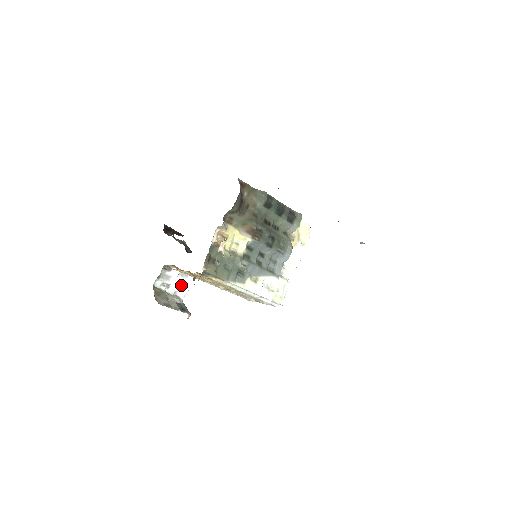
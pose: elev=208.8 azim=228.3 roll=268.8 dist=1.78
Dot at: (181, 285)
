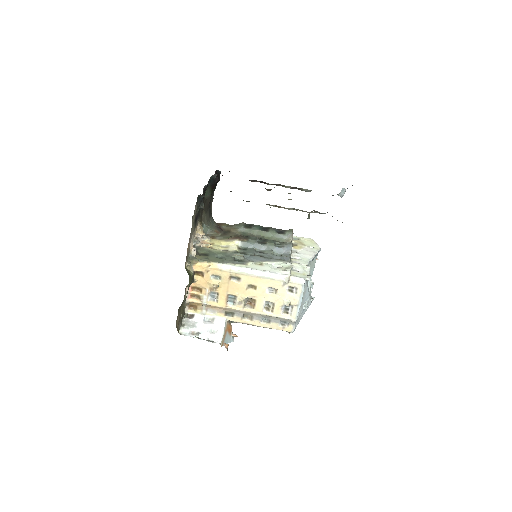
Dot at: (213, 331)
